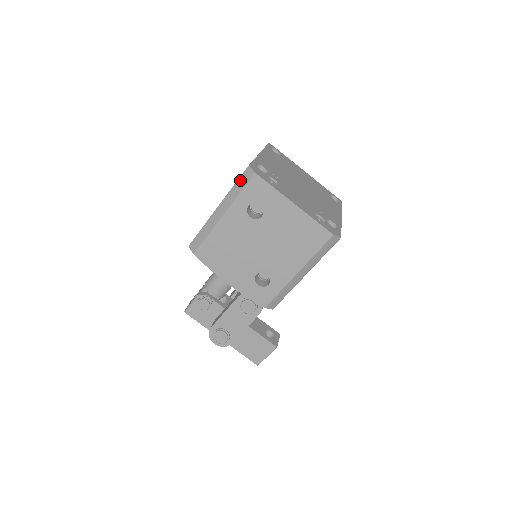
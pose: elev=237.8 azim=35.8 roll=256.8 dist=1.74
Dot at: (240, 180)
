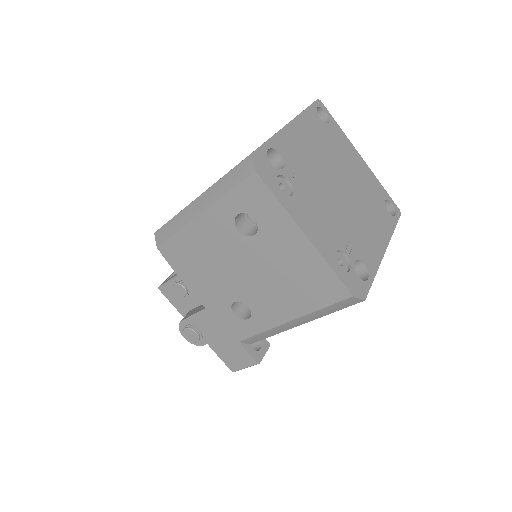
Dot at: (233, 172)
